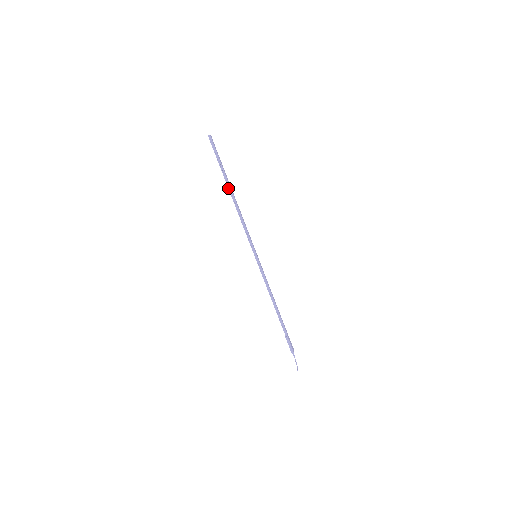
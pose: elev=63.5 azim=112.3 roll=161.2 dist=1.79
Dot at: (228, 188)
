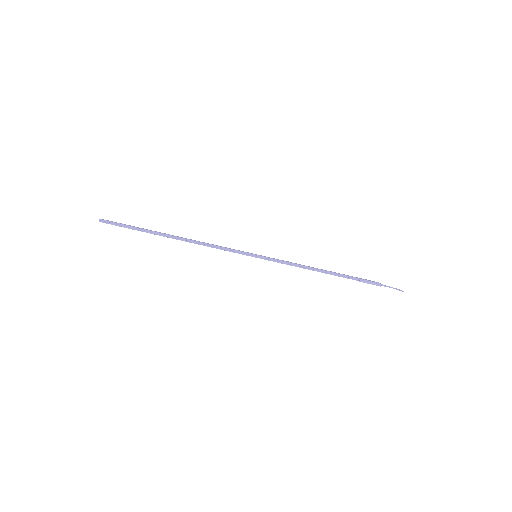
Dot at: (167, 237)
